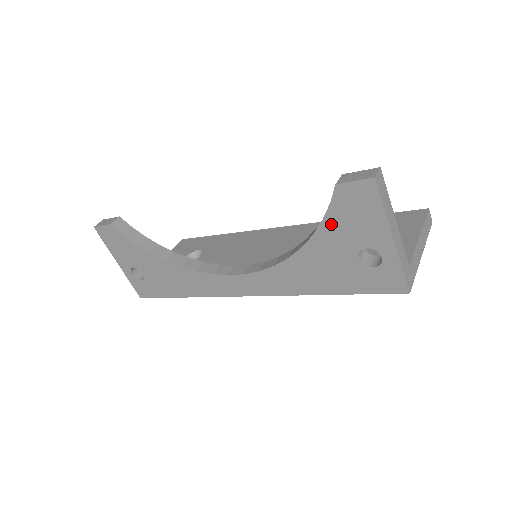
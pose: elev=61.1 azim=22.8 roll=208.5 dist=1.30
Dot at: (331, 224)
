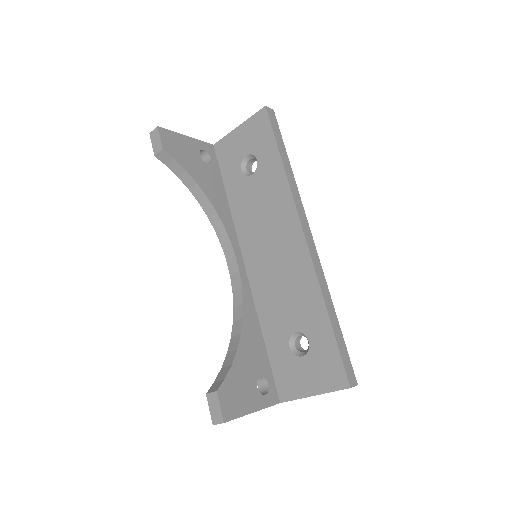
Dot at: occluded
